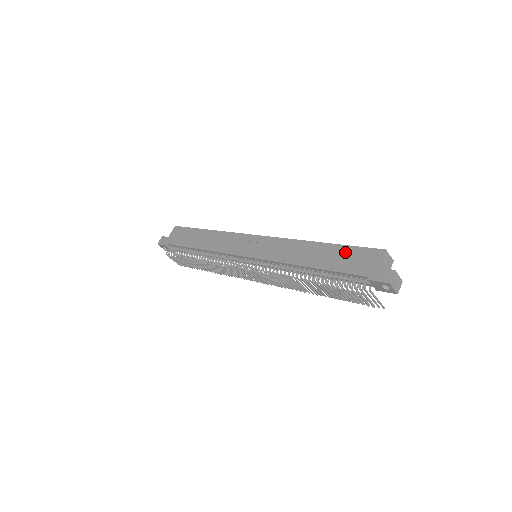
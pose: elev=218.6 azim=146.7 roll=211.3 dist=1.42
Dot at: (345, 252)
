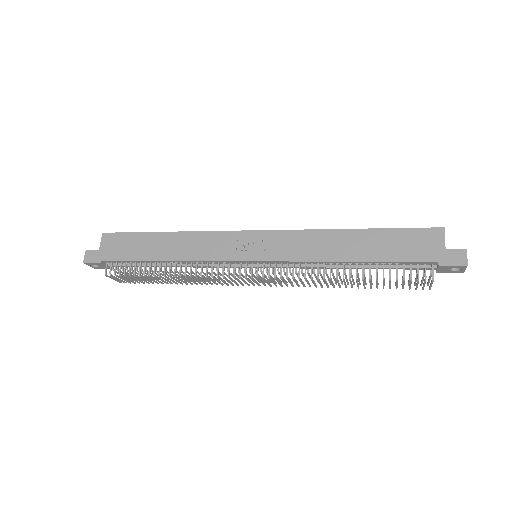
Dot at: (394, 237)
